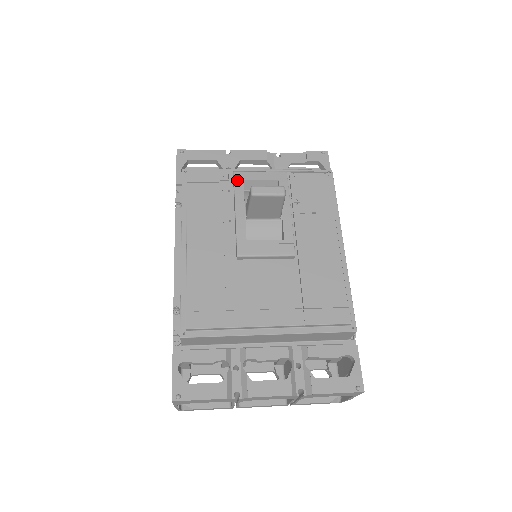
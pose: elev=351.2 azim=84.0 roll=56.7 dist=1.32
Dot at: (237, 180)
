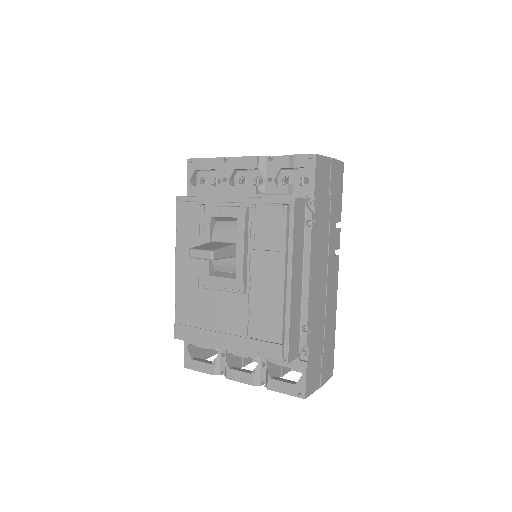
Dot at: (206, 216)
